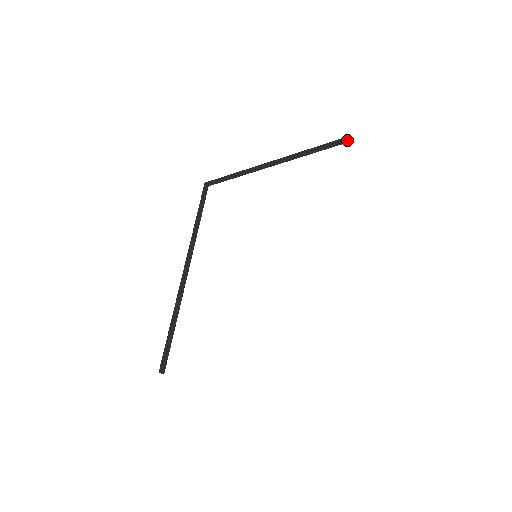
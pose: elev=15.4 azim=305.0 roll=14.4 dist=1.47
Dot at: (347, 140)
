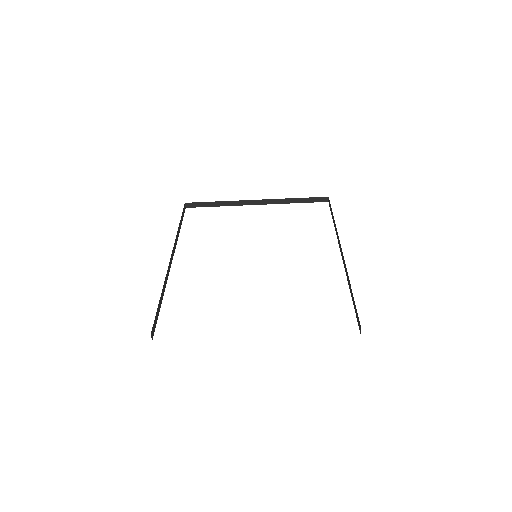
Dot at: (325, 200)
